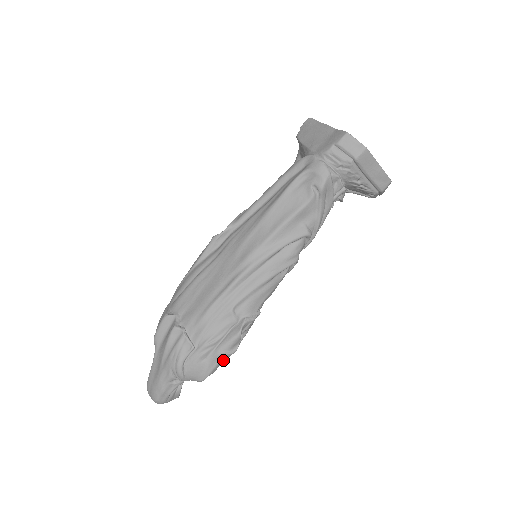
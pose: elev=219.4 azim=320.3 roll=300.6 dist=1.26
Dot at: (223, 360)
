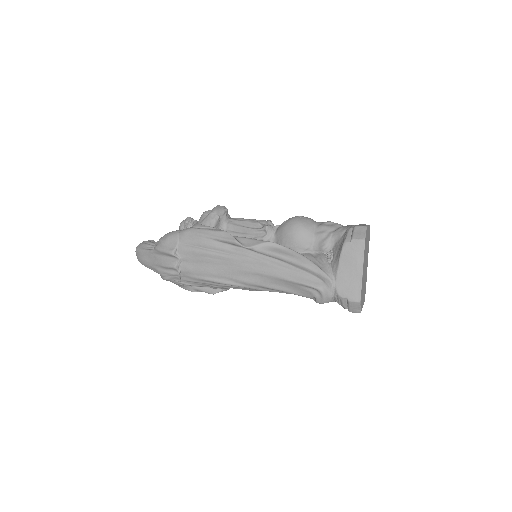
Dot at: occluded
